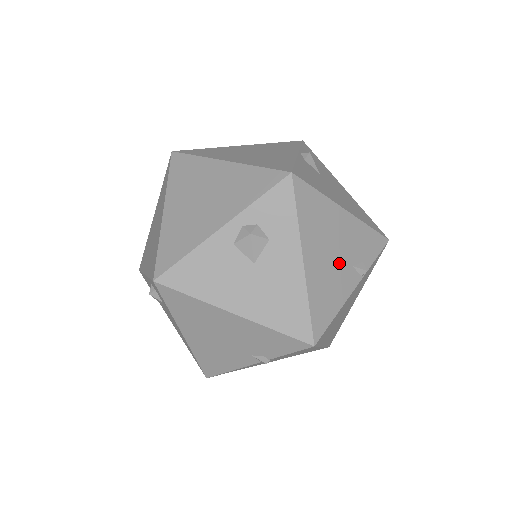
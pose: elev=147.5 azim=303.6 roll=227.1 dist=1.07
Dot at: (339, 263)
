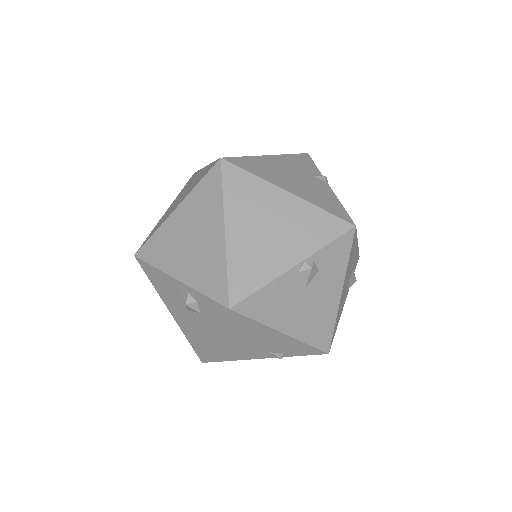
Dot at: (254, 348)
